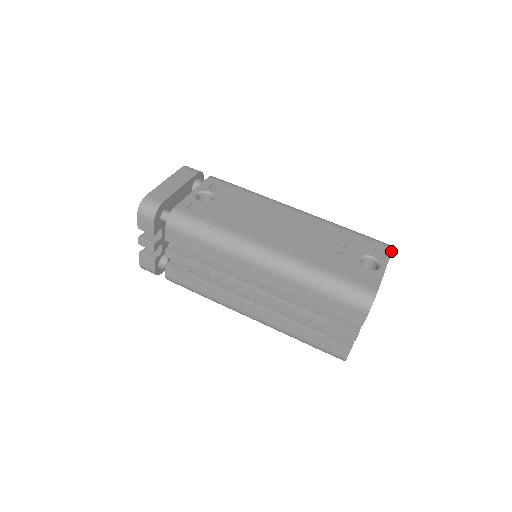
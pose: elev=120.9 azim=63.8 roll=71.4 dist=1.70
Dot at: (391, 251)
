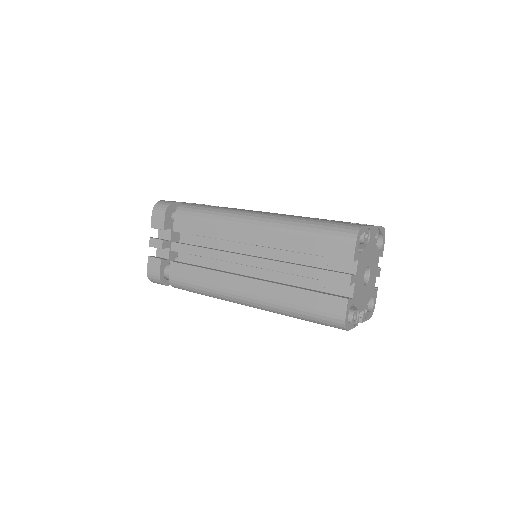
Dot at: (381, 226)
